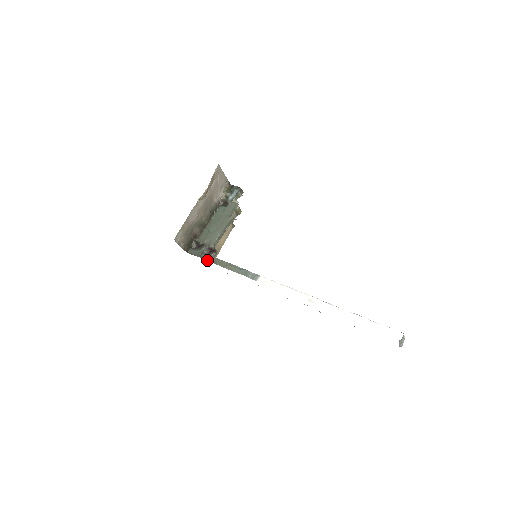
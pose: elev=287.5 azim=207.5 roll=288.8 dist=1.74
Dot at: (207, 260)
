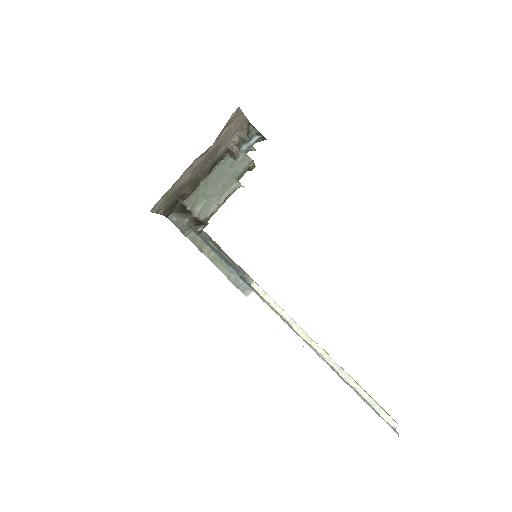
Dot at: (191, 240)
